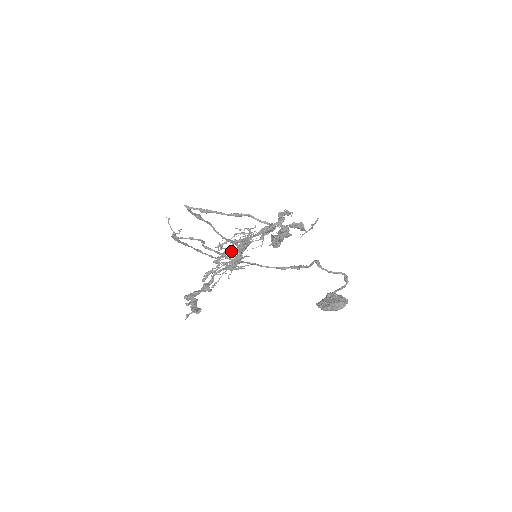
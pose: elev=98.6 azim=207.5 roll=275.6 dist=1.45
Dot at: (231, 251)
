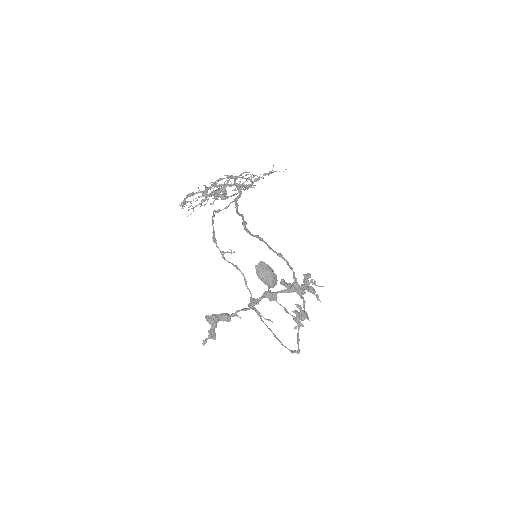
Dot at: (223, 191)
